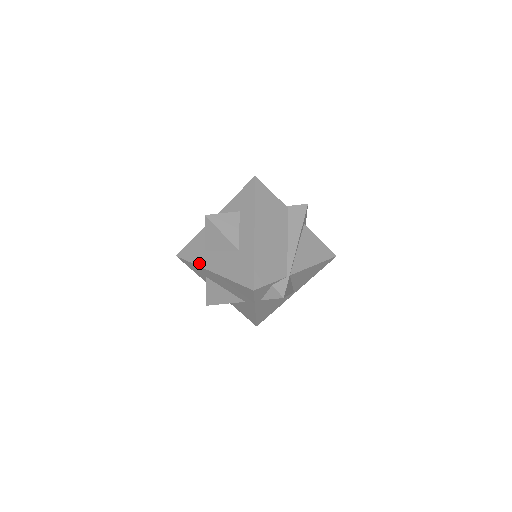
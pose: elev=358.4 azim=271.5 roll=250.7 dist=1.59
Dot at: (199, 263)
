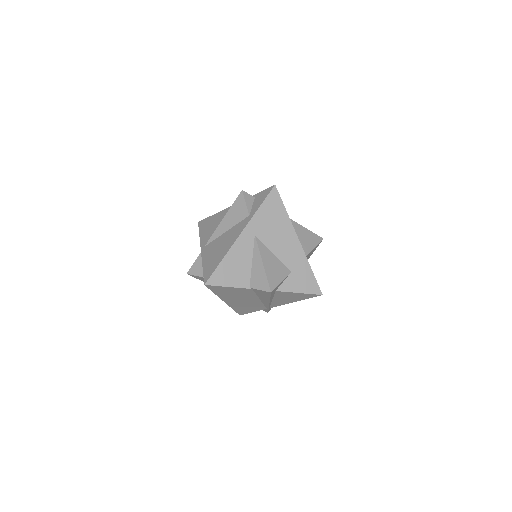
Dot at: occluded
